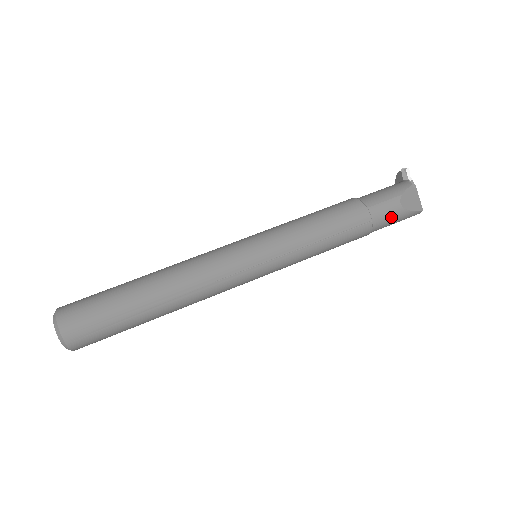
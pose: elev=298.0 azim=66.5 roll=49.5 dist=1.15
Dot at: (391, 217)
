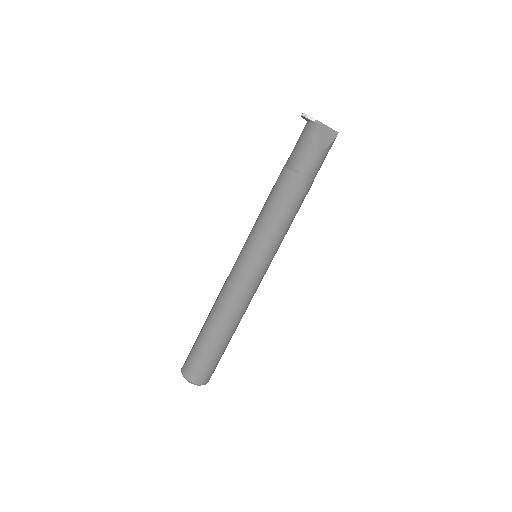
Dot at: (320, 162)
